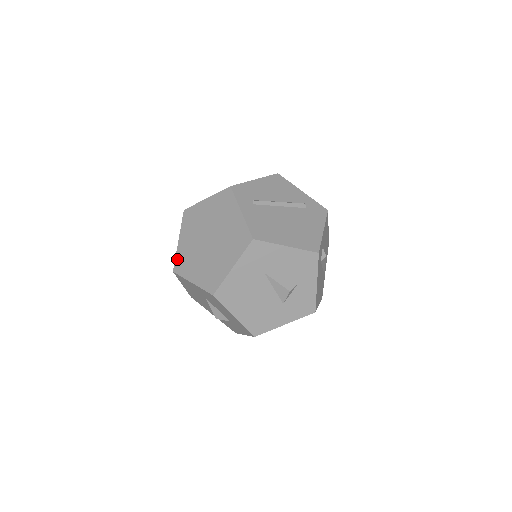
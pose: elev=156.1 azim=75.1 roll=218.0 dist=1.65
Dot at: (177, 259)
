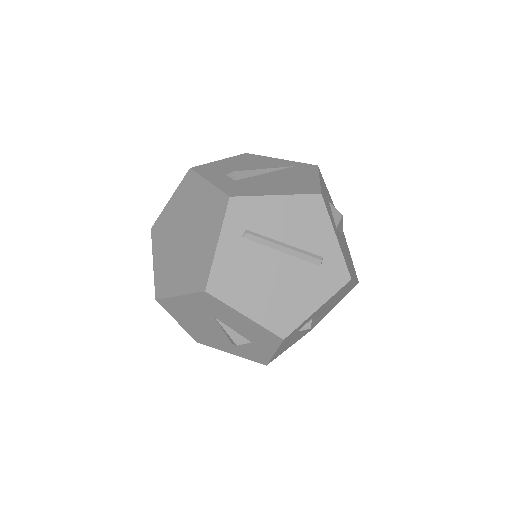
Dot at: (159, 220)
